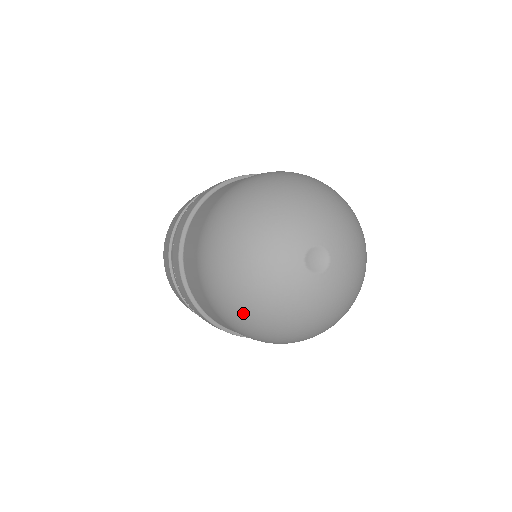
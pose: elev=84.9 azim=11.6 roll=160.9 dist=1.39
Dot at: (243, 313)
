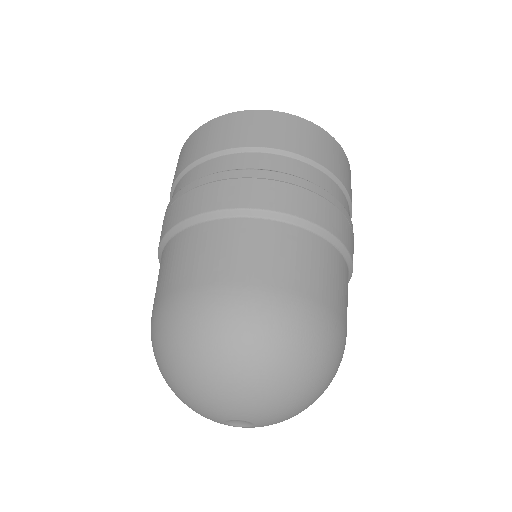
Dot at: occluded
